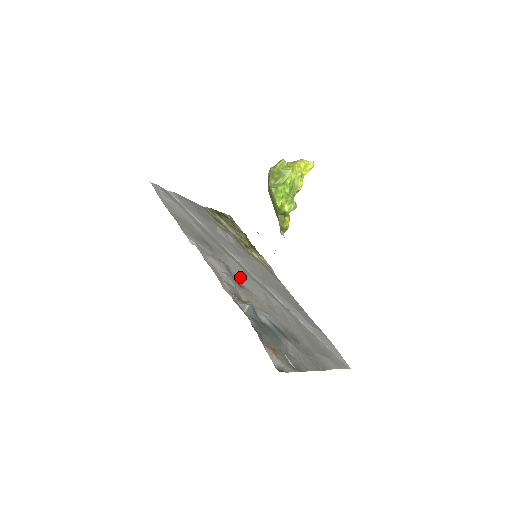
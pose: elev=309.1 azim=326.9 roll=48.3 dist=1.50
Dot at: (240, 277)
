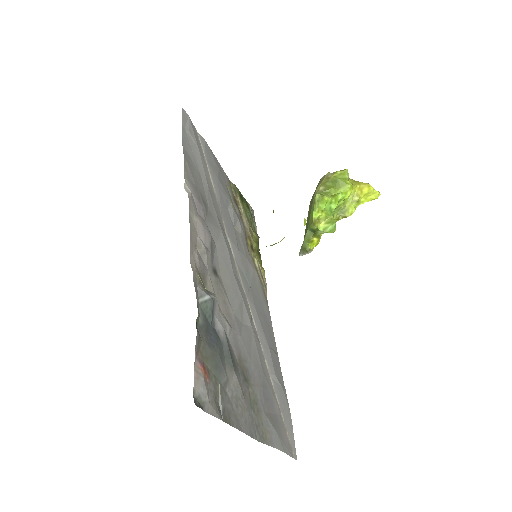
Dot at: (222, 265)
